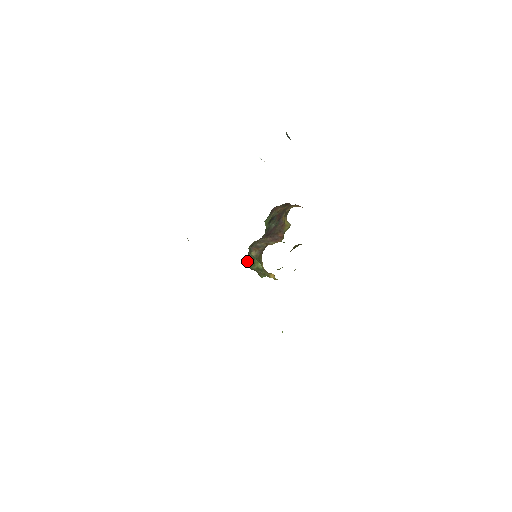
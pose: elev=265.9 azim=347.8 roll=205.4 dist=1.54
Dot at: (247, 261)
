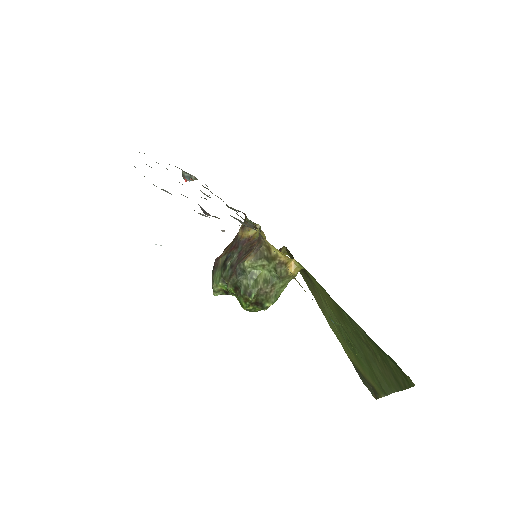
Dot at: (242, 293)
